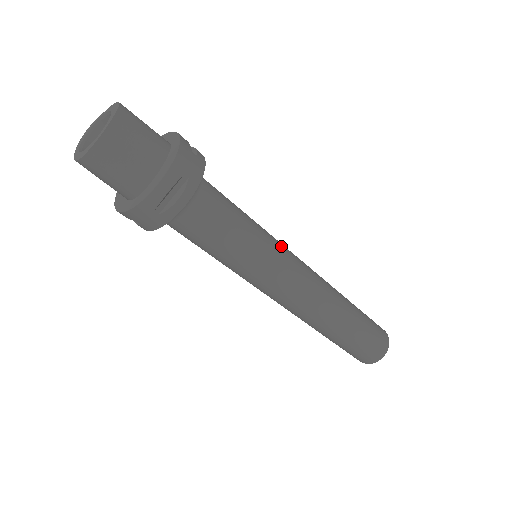
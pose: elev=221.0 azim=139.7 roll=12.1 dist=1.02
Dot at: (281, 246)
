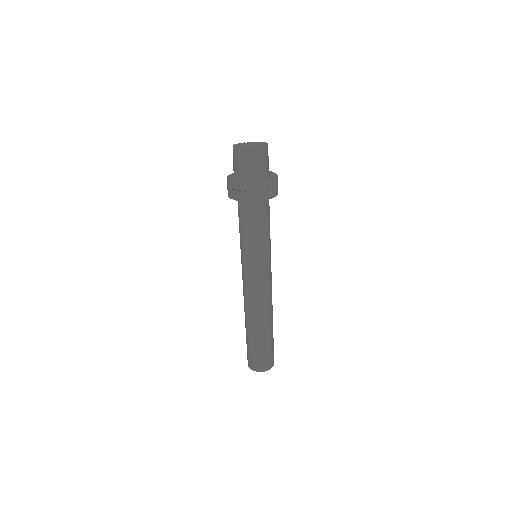
Dot at: occluded
